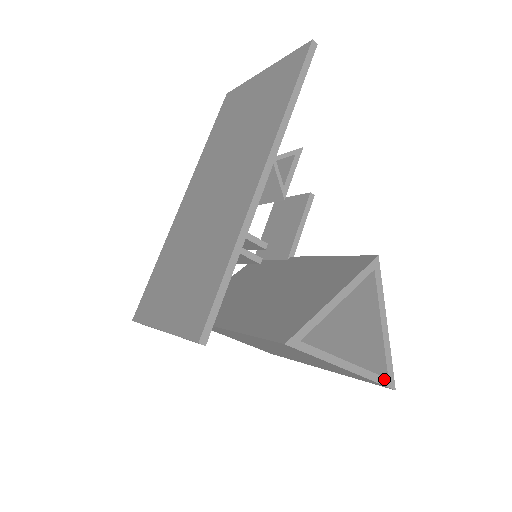
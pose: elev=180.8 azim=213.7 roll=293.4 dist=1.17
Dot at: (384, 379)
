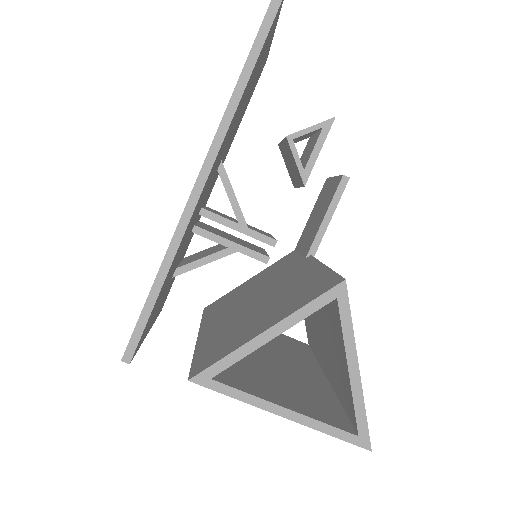
Dot at: (350, 435)
